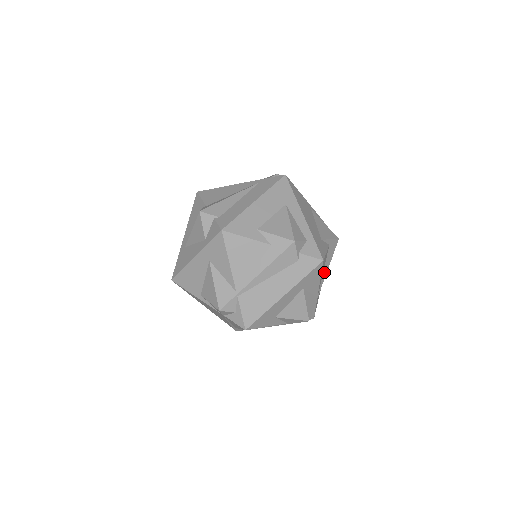
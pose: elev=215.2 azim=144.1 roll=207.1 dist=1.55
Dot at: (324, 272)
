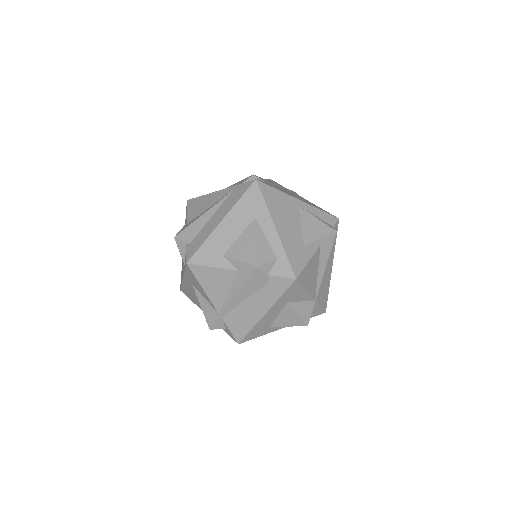
Dot at: (320, 273)
